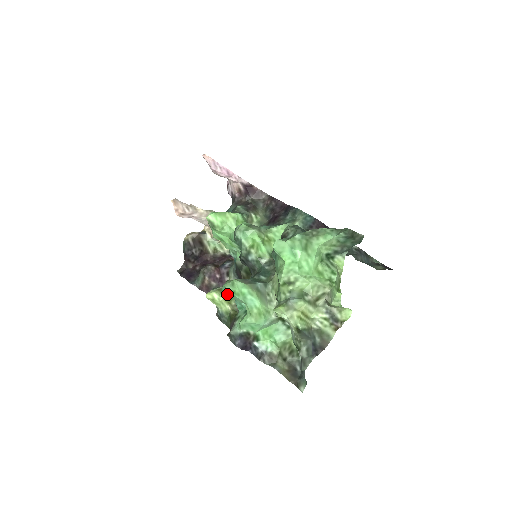
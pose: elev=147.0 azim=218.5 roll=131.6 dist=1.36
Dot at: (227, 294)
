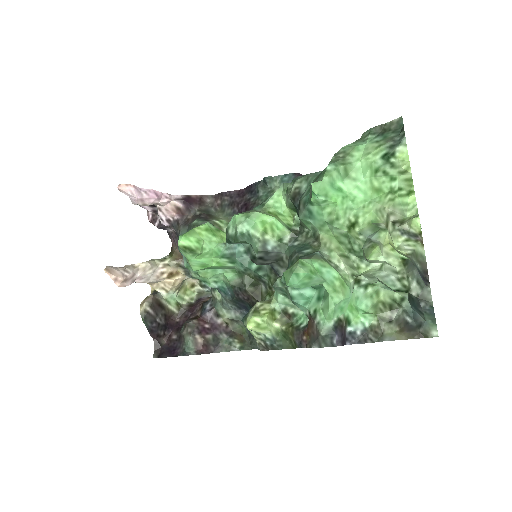
Dot at: (300, 284)
